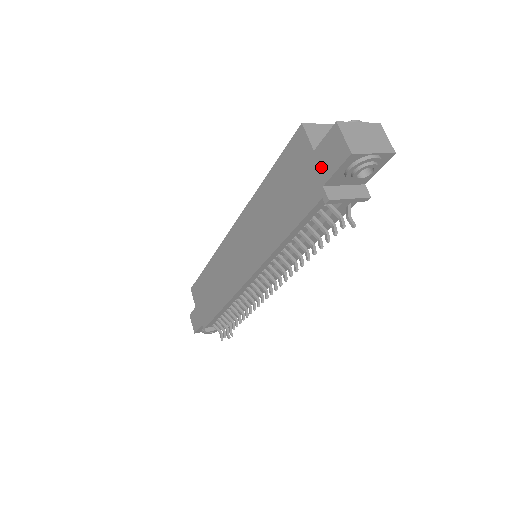
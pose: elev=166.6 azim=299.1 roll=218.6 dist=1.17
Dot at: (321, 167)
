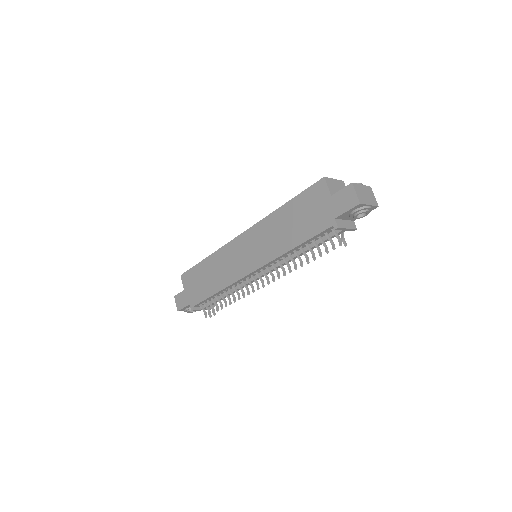
Dot at: (335, 207)
